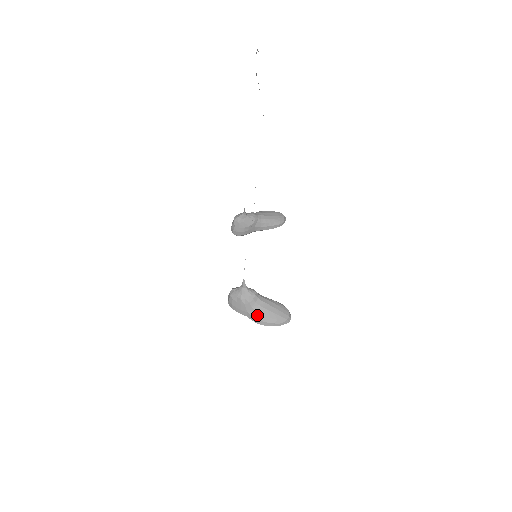
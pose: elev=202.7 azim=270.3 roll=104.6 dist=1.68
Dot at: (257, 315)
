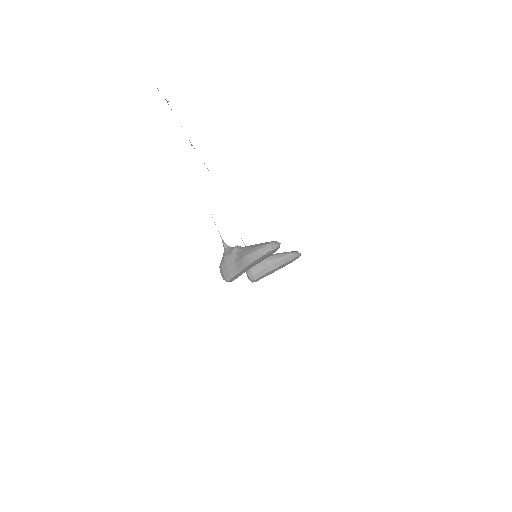
Dot at: (241, 256)
